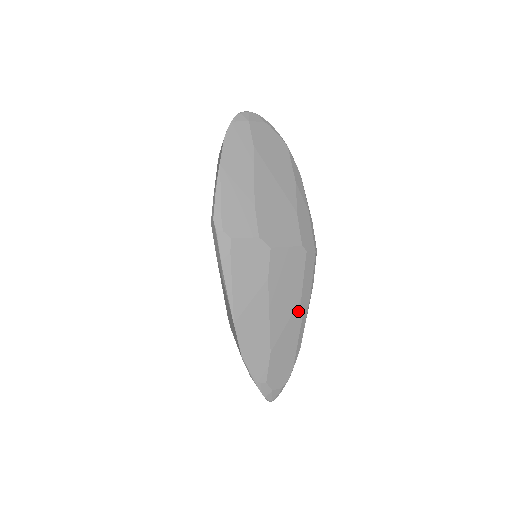
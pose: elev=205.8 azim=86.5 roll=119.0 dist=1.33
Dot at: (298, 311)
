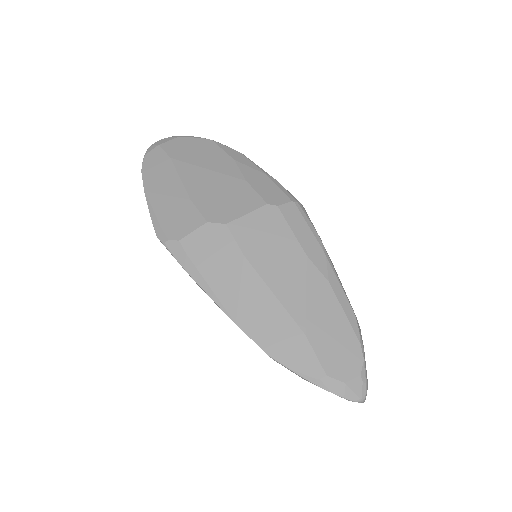
Dot at: (313, 272)
